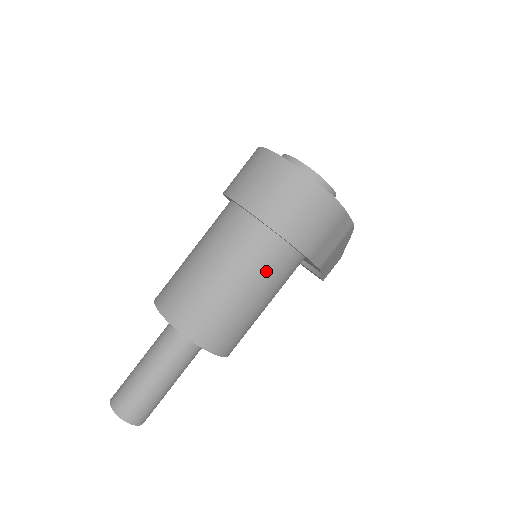
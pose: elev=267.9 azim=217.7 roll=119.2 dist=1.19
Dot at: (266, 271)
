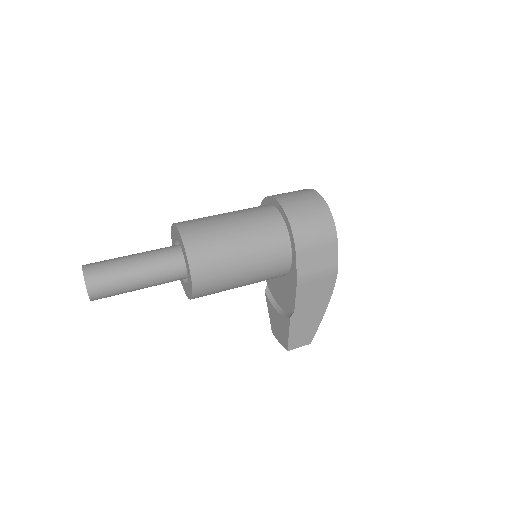
Dot at: (263, 236)
